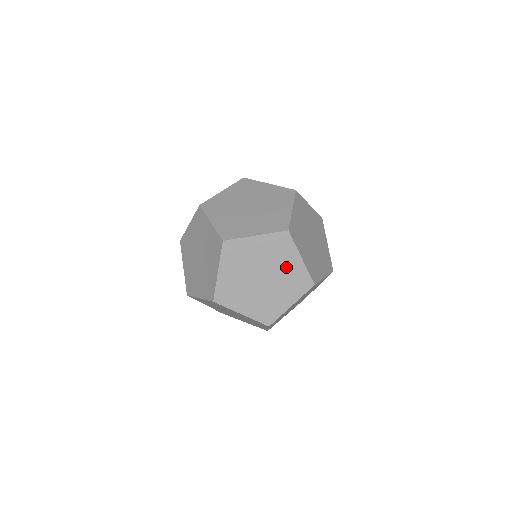
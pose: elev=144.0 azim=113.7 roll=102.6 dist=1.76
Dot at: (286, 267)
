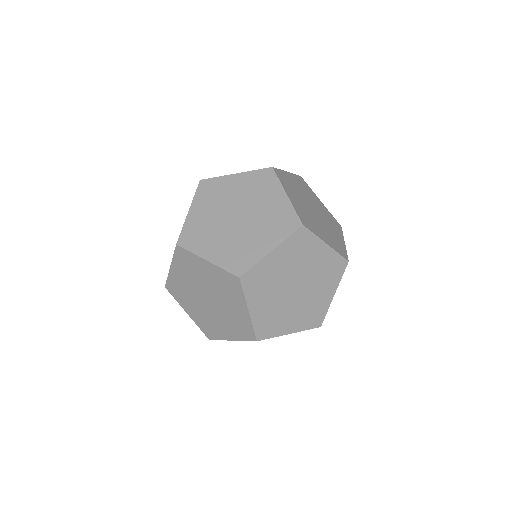
Dot at: occluded
